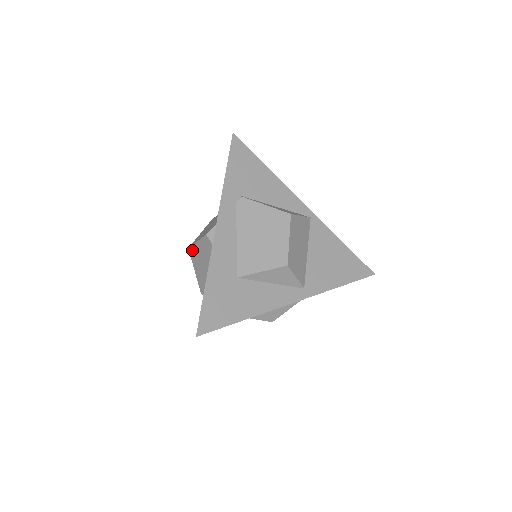
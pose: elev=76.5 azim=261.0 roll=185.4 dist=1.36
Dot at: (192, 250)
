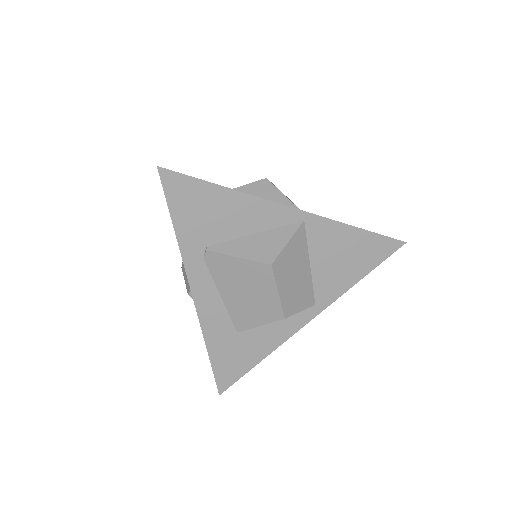
Dot at: occluded
